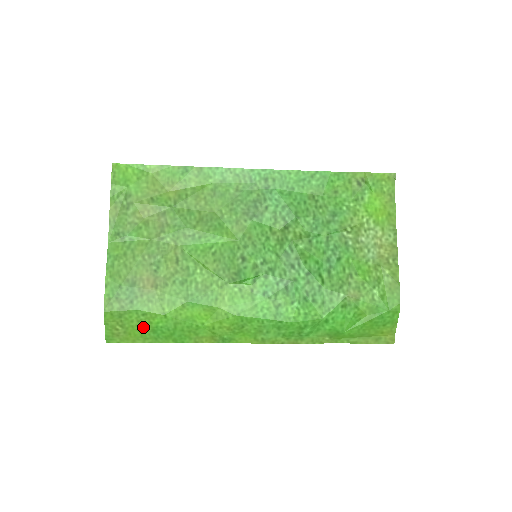
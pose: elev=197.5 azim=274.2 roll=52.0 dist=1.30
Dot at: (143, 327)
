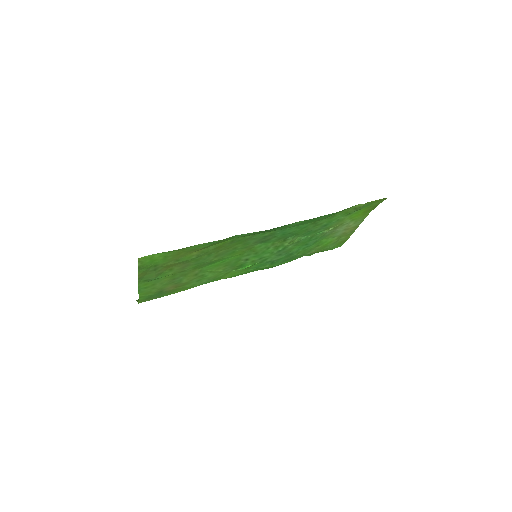
Dot at: occluded
